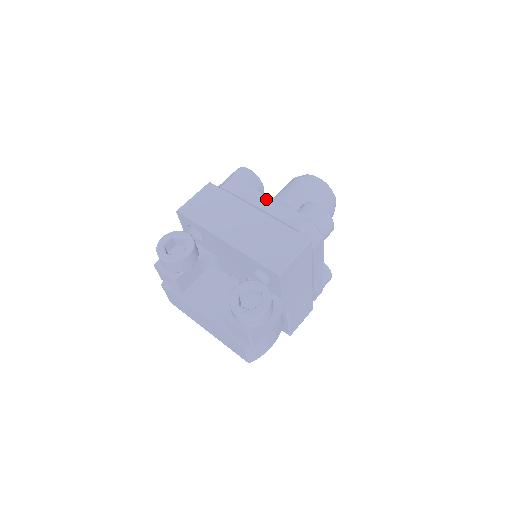
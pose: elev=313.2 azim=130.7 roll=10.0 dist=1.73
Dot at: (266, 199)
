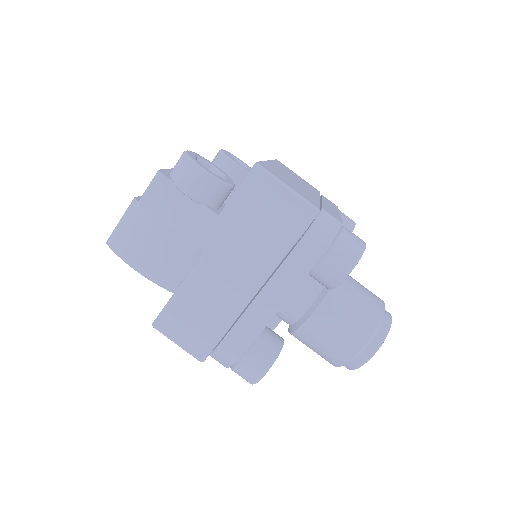
Dot at: occluded
